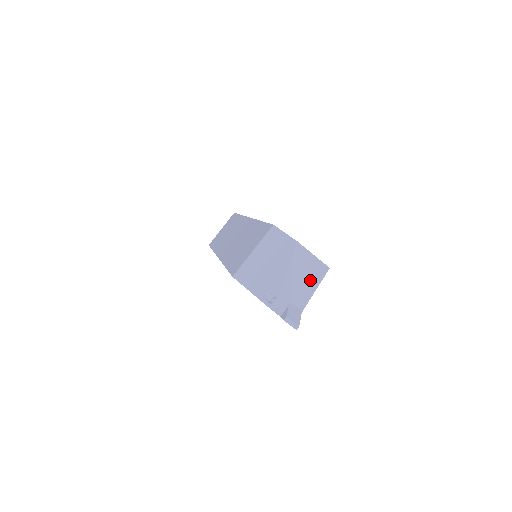
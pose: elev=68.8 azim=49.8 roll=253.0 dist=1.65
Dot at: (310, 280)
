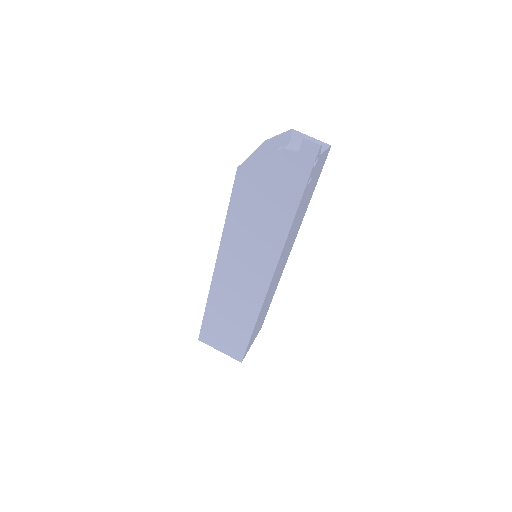
Dot at: occluded
